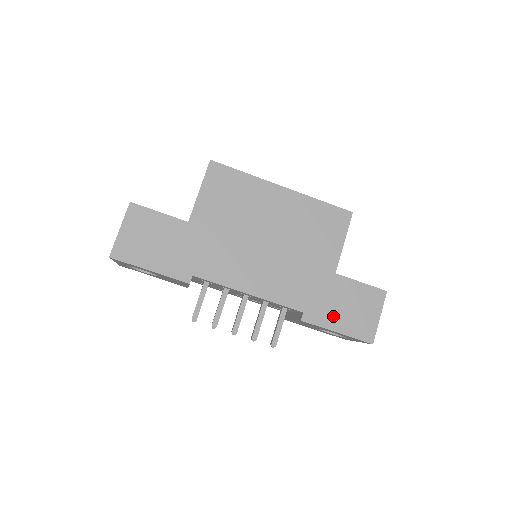
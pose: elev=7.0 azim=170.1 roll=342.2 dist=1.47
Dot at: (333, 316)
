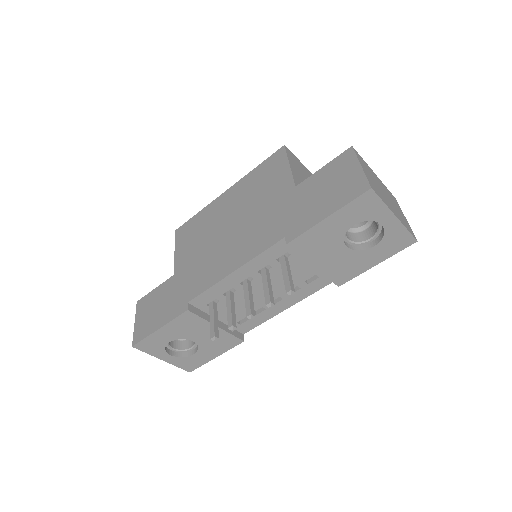
Dot at: (314, 212)
